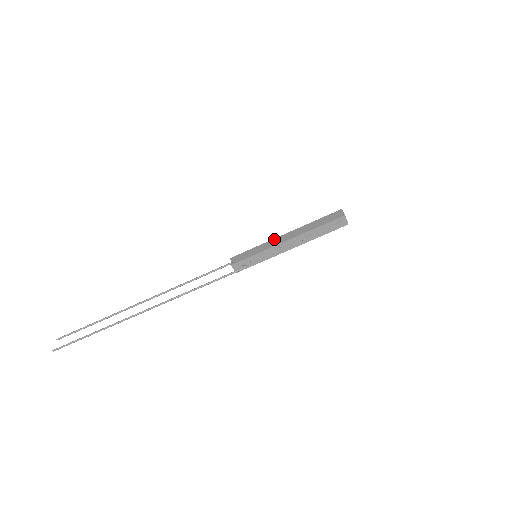
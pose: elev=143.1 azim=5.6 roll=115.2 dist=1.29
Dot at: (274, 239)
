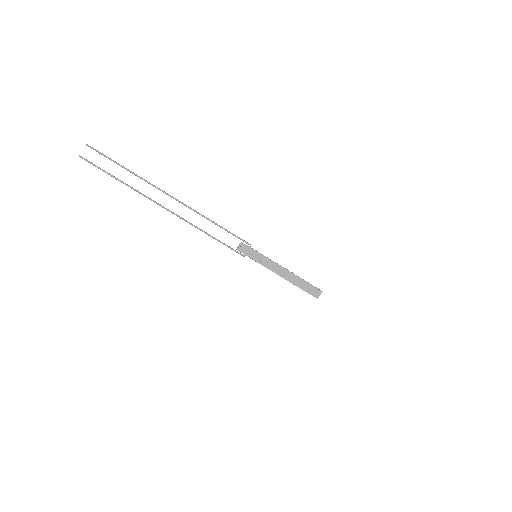
Dot at: (274, 263)
